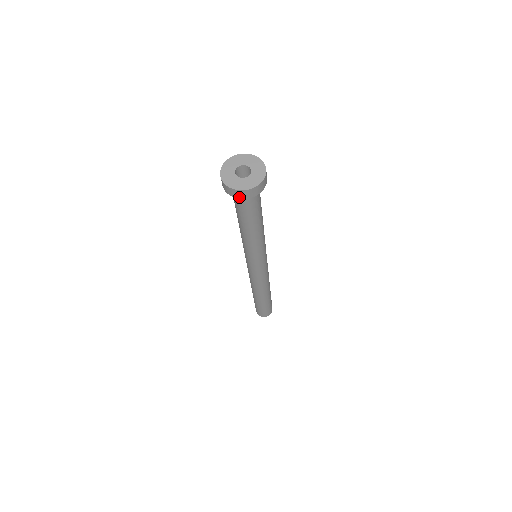
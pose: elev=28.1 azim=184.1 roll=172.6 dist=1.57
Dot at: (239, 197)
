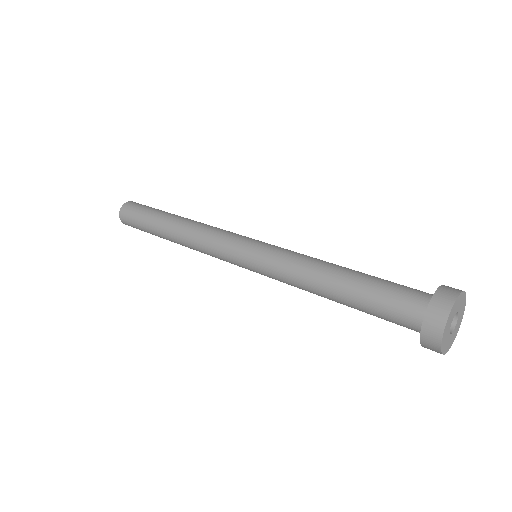
Dot at: occluded
